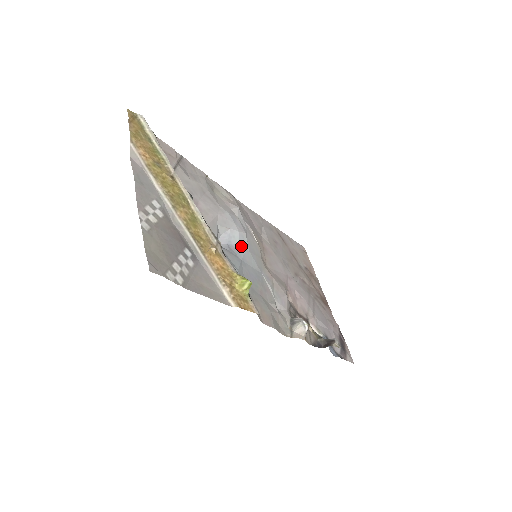
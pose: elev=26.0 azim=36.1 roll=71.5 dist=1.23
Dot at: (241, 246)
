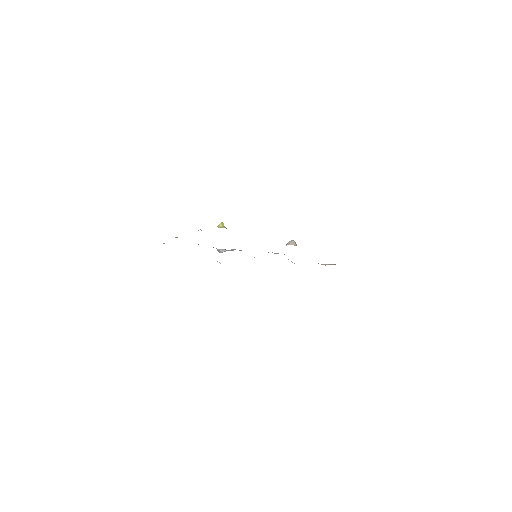
Dot at: occluded
